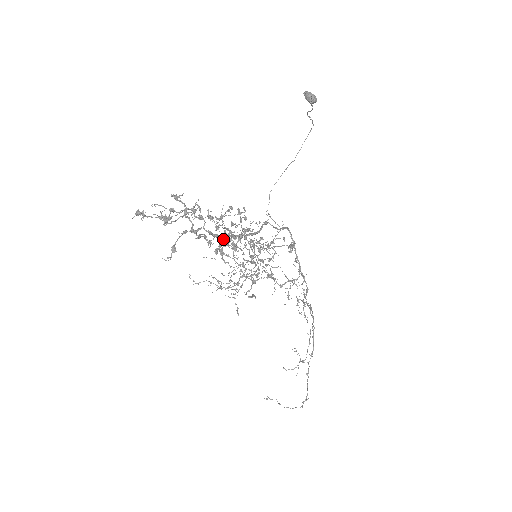
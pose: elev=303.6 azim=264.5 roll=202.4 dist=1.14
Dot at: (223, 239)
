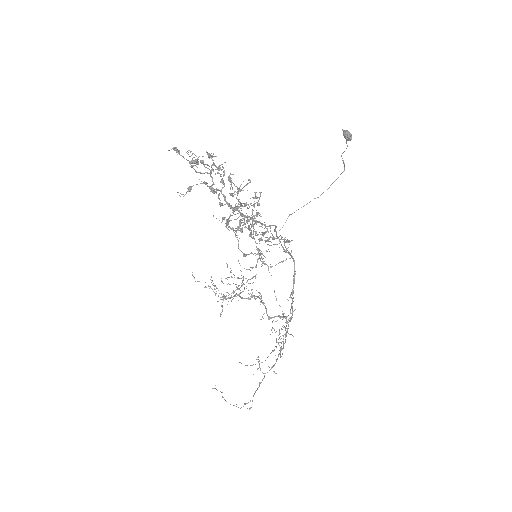
Dot at: (233, 210)
